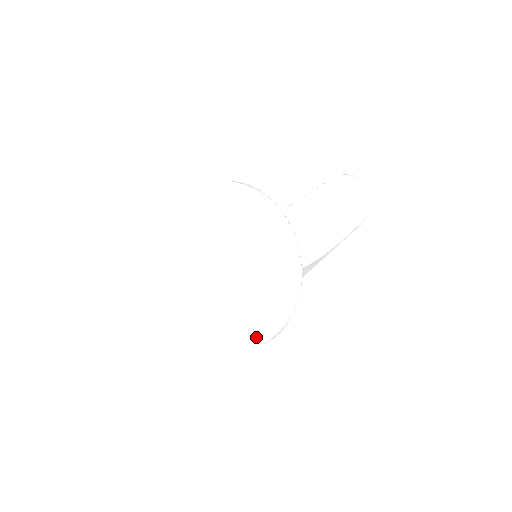
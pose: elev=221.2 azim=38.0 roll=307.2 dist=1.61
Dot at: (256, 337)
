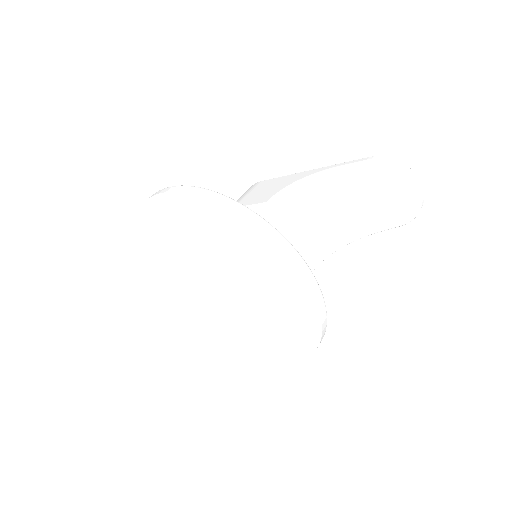
Dot at: (263, 355)
